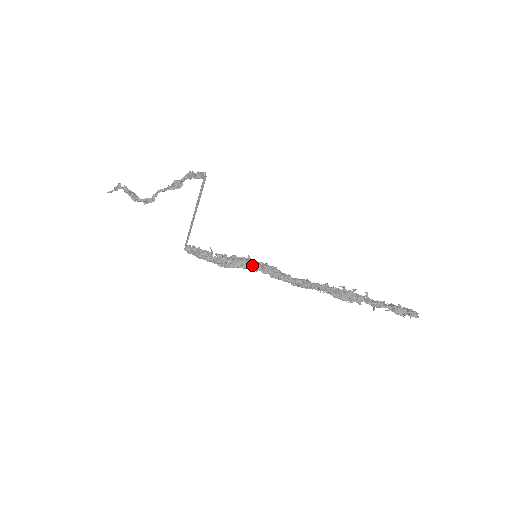
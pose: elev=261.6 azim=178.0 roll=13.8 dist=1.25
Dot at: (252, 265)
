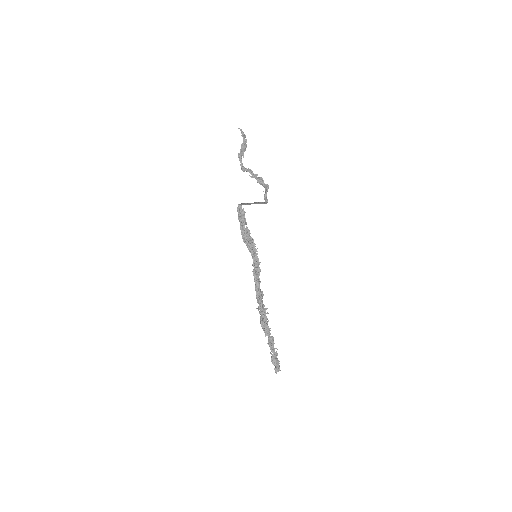
Dot at: (254, 254)
